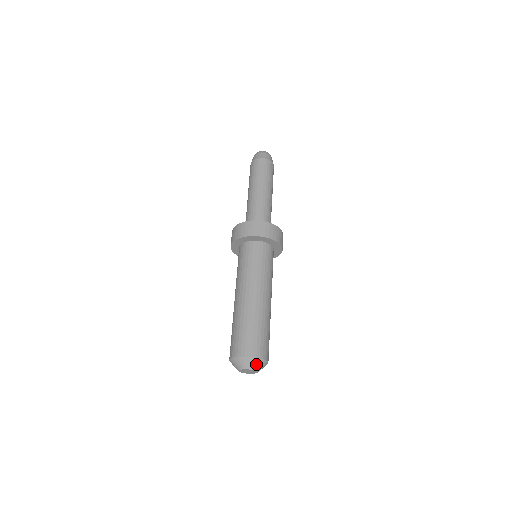
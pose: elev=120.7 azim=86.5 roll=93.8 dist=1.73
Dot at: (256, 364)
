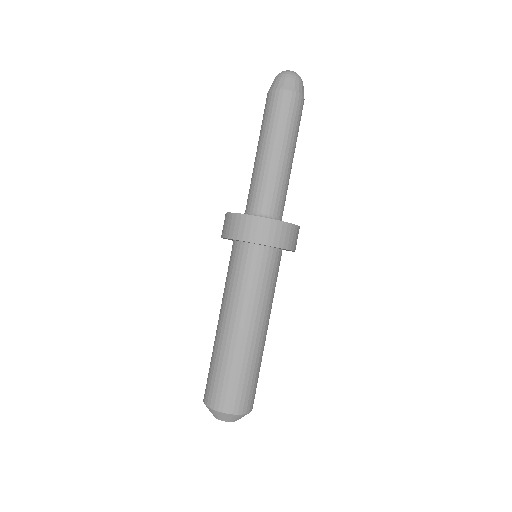
Dot at: (237, 418)
